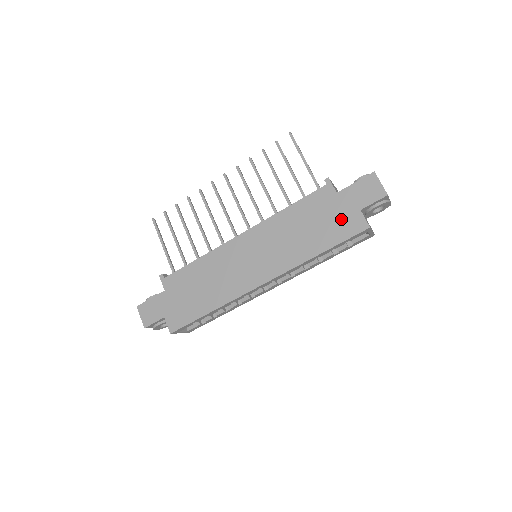
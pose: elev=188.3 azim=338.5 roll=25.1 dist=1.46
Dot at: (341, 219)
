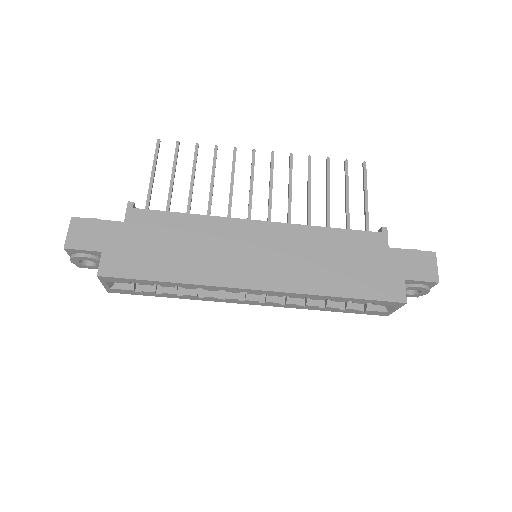
Dot at: (381, 276)
